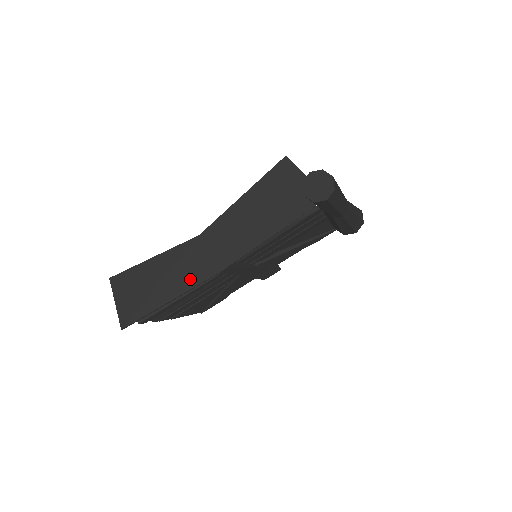
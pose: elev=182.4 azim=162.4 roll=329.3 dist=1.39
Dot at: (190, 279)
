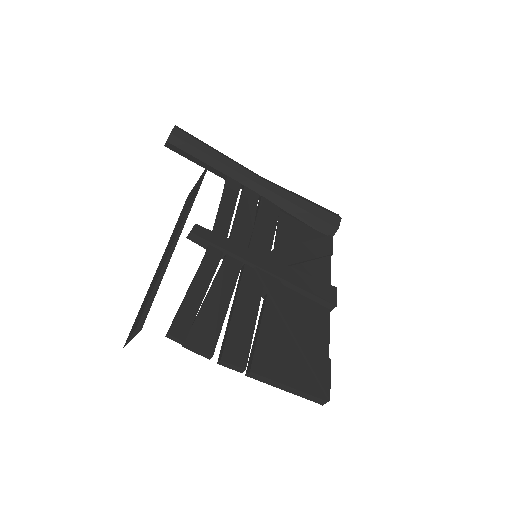
Dot at: (169, 249)
